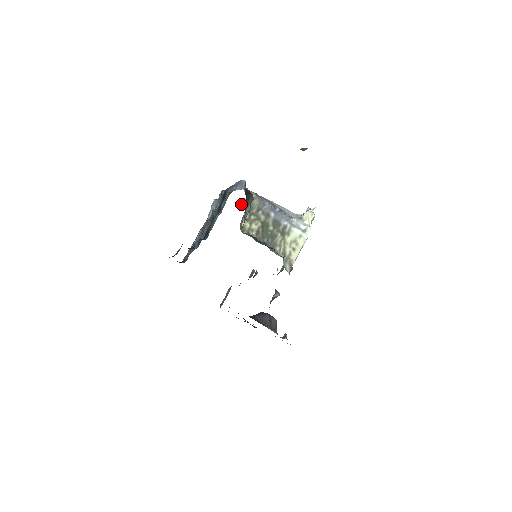
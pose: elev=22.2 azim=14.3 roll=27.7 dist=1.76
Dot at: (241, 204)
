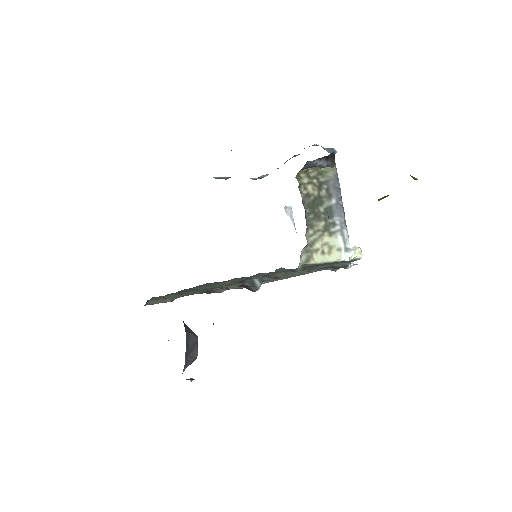
Dot at: (285, 207)
